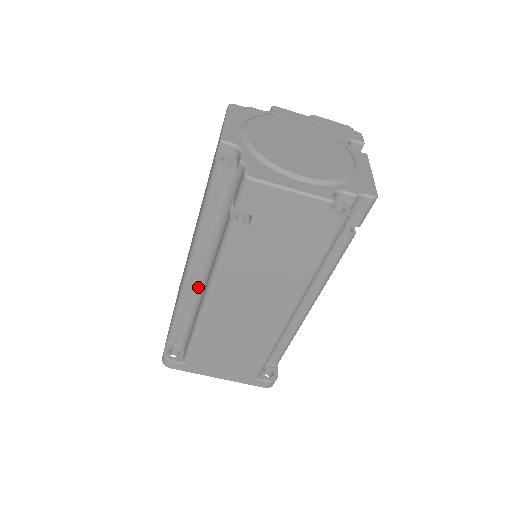
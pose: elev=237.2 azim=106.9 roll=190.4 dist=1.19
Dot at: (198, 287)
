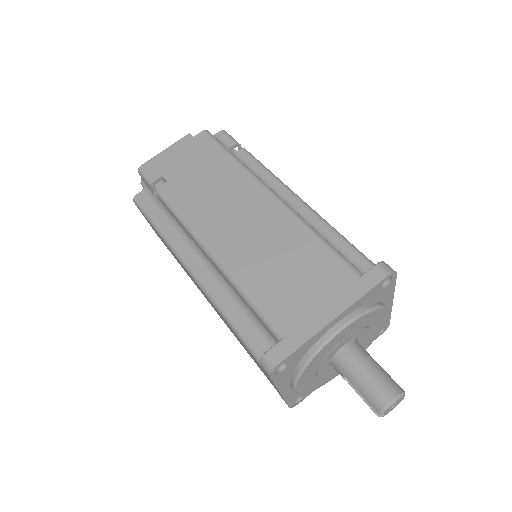
Dot at: (210, 272)
